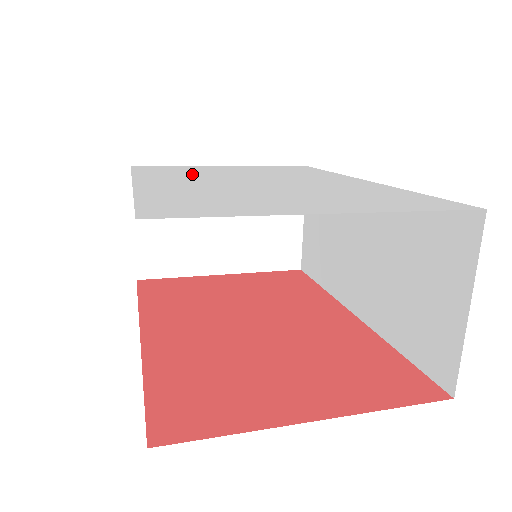
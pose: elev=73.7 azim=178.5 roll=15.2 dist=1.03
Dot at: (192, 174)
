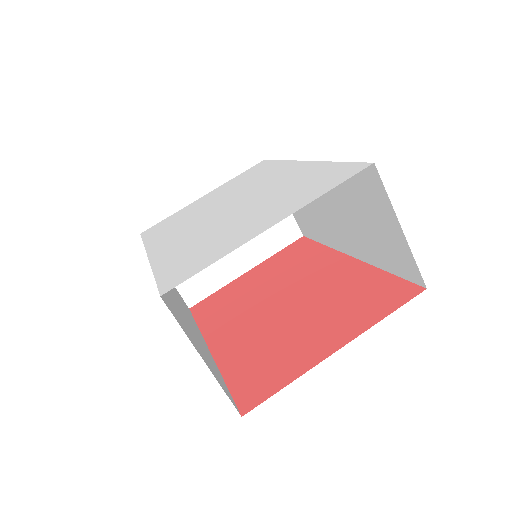
Dot at: (184, 222)
